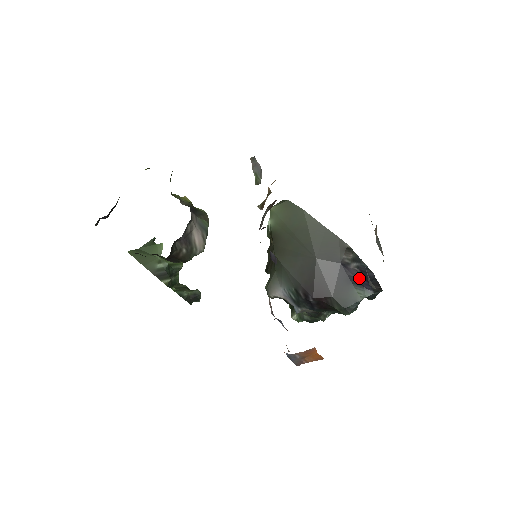
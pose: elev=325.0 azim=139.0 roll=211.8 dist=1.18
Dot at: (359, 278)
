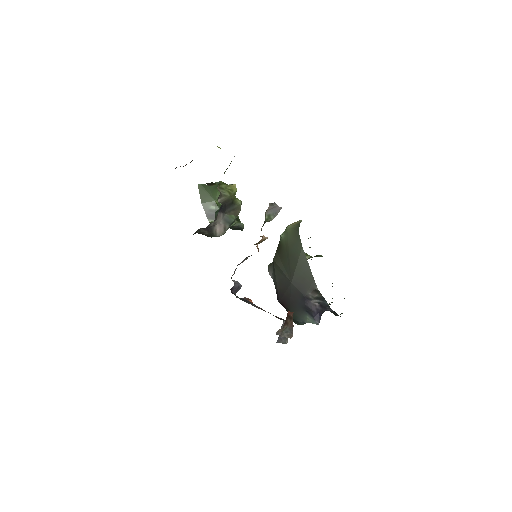
Dot at: (314, 311)
